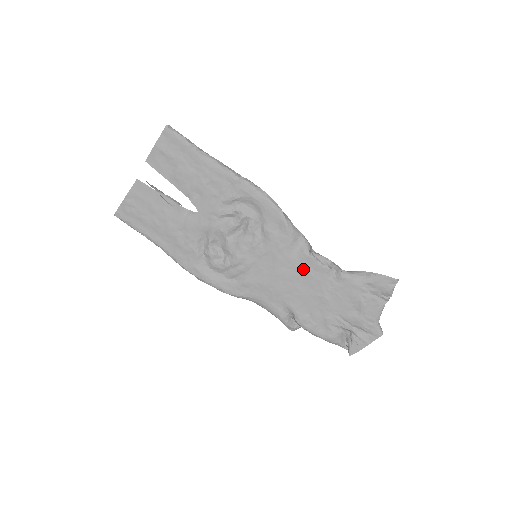
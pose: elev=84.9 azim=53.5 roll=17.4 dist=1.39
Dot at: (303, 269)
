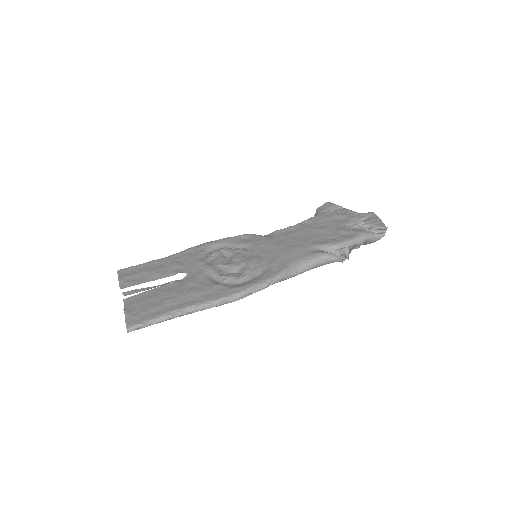
Dot at: (287, 234)
